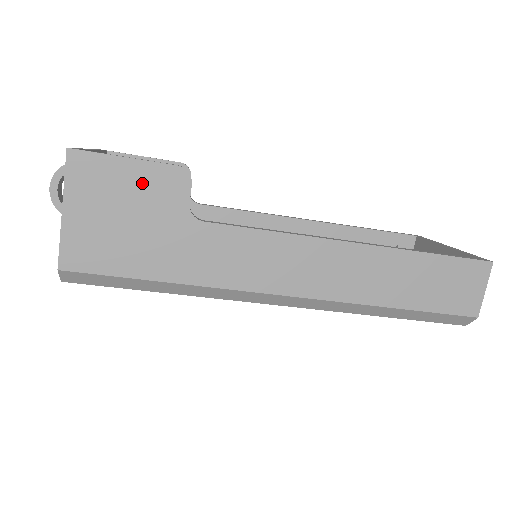
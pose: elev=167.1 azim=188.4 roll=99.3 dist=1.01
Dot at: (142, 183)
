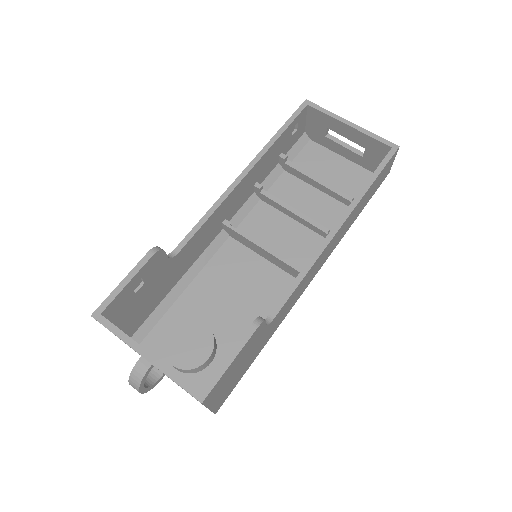
Dot at: (243, 354)
